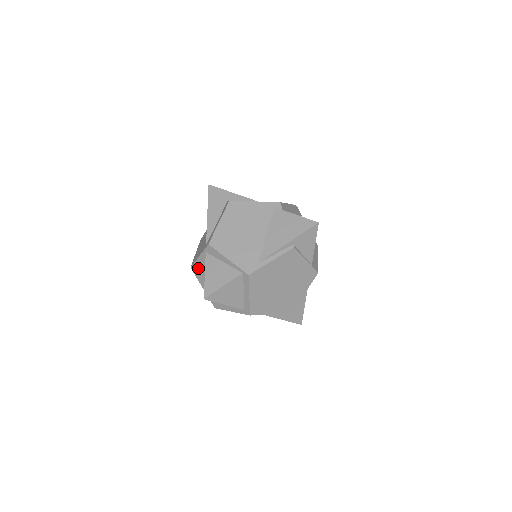
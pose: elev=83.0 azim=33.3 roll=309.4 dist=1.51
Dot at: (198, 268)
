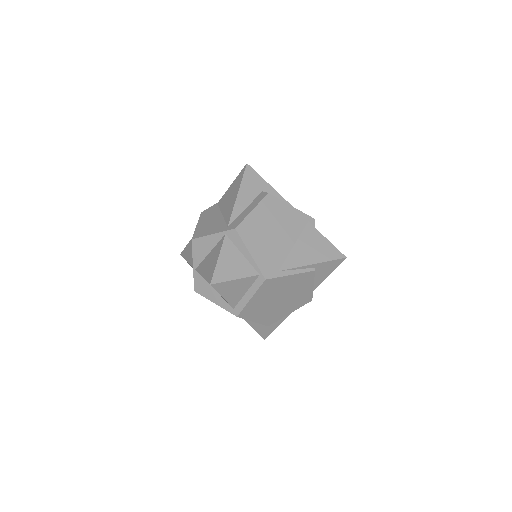
Dot at: (202, 244)
